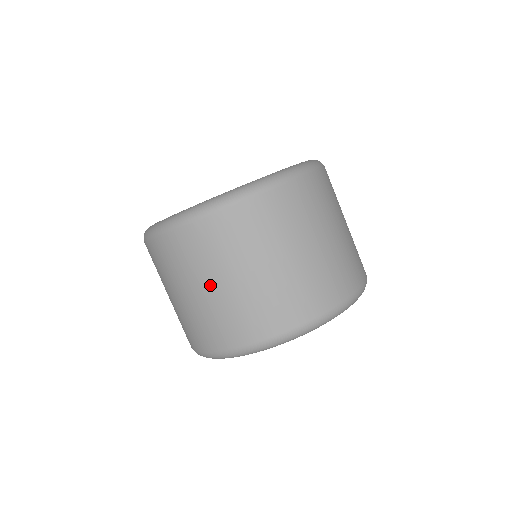
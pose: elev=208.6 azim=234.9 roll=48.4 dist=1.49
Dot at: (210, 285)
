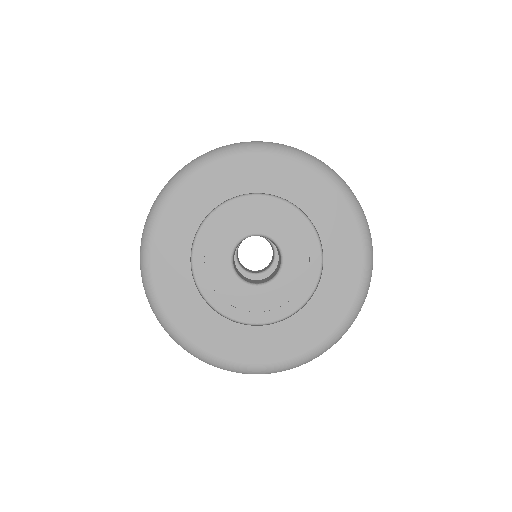
Dot at: occluded
